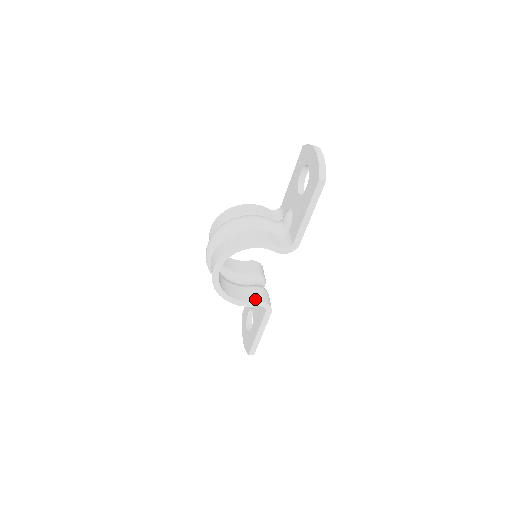
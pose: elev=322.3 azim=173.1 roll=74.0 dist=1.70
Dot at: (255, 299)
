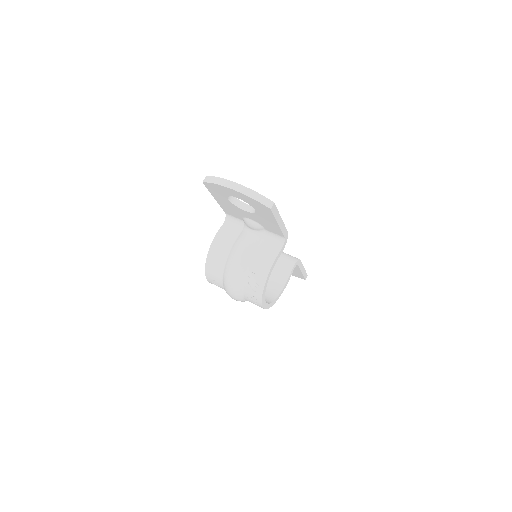
Dot at: (288, 272)
